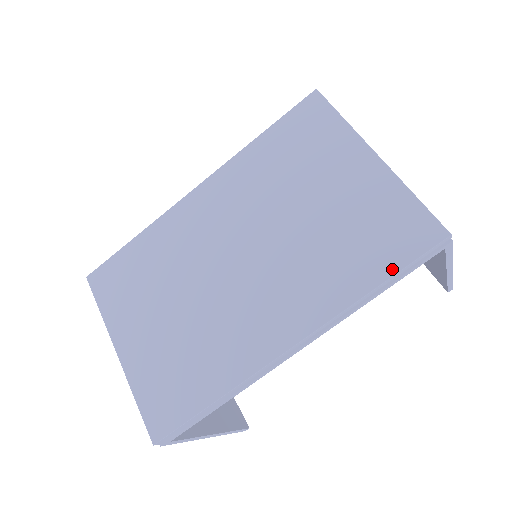
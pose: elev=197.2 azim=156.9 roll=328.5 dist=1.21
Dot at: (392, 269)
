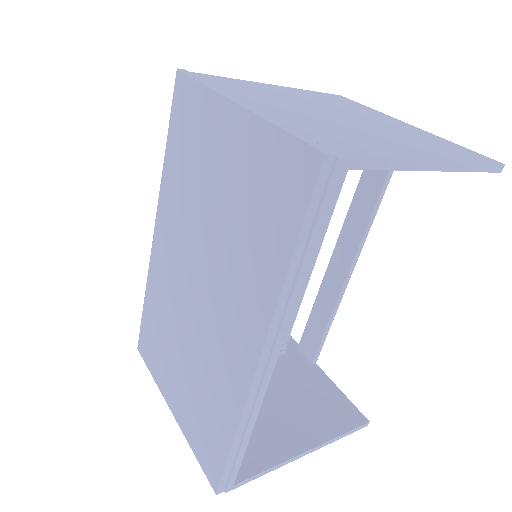
Dot at: (294, 233)
